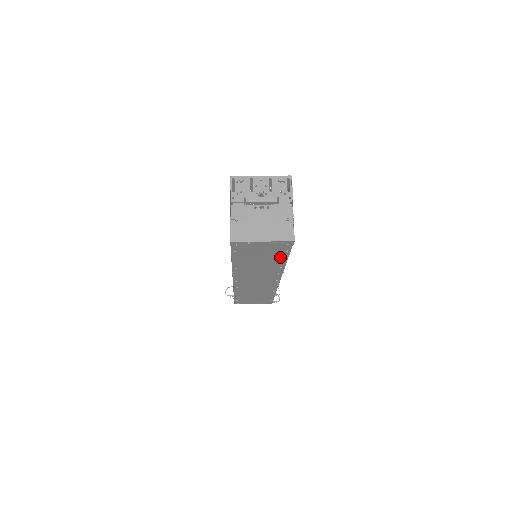
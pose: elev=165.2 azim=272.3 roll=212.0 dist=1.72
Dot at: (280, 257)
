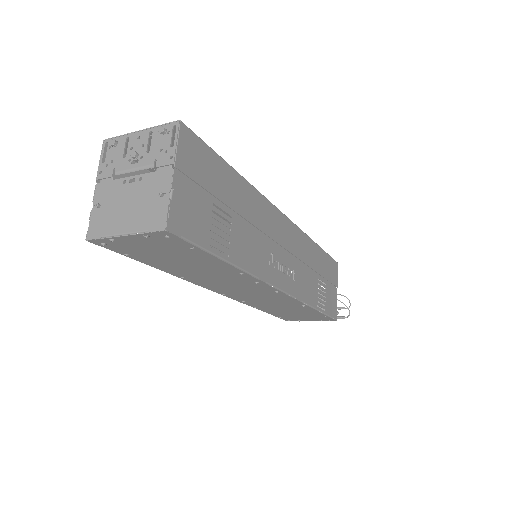
Dot at: (205, 258)
